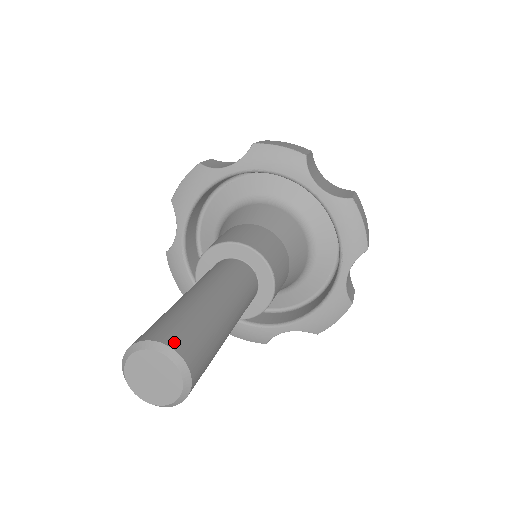
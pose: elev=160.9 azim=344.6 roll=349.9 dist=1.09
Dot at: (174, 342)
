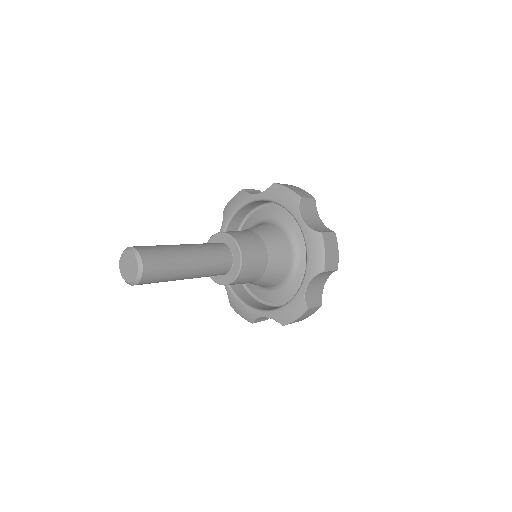
Dot at: occluded
